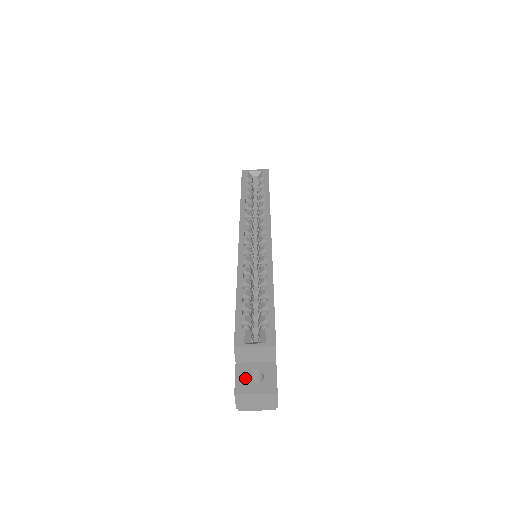
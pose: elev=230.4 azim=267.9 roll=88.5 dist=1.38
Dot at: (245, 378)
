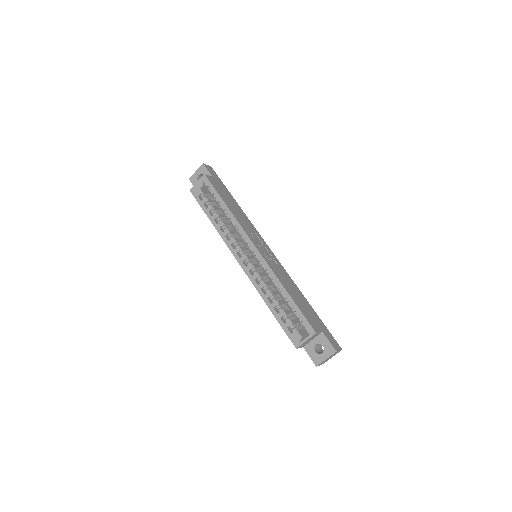
Dot at: (314, 353)
